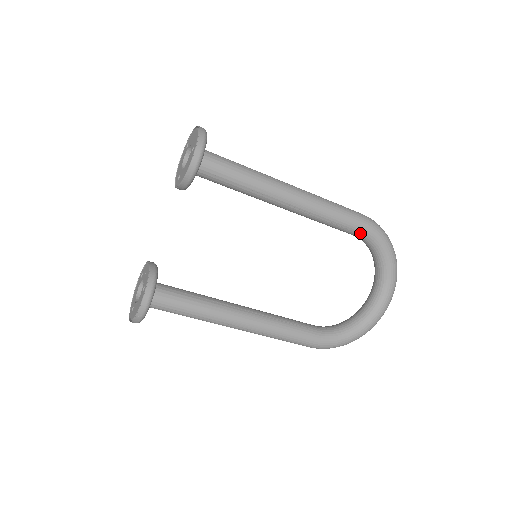
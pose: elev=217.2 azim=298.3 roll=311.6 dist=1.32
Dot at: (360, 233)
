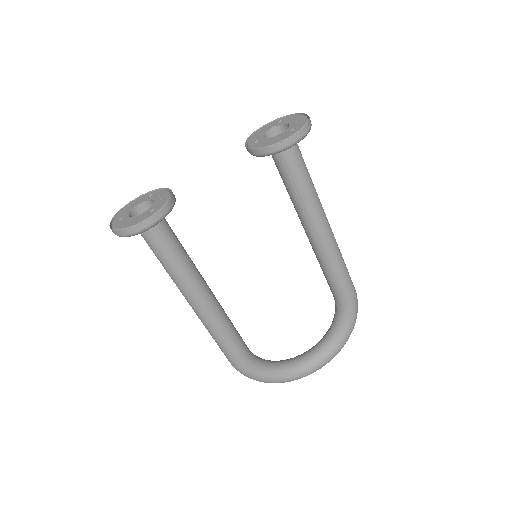
Dot at: (343, 300)
